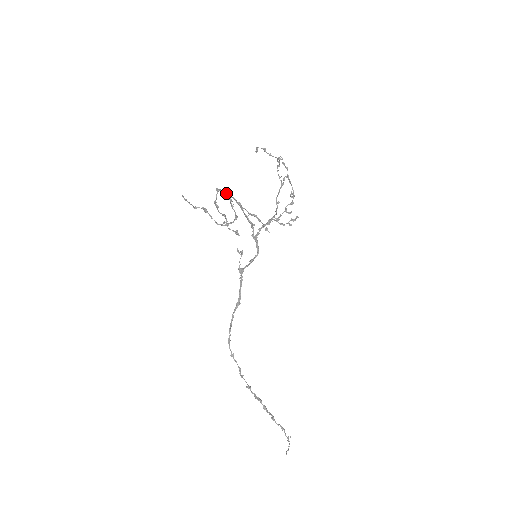
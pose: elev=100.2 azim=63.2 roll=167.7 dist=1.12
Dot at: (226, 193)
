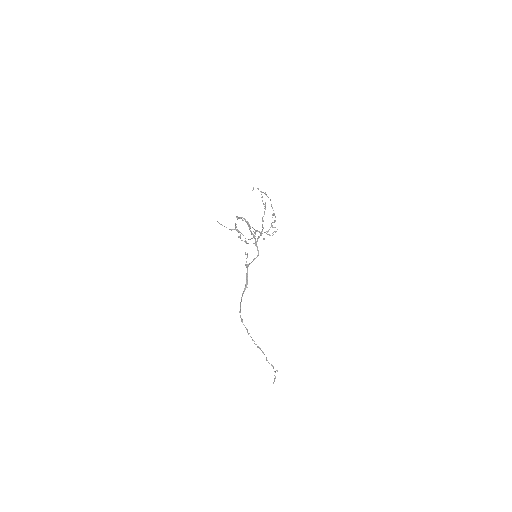
Dot at: (245, 219)
